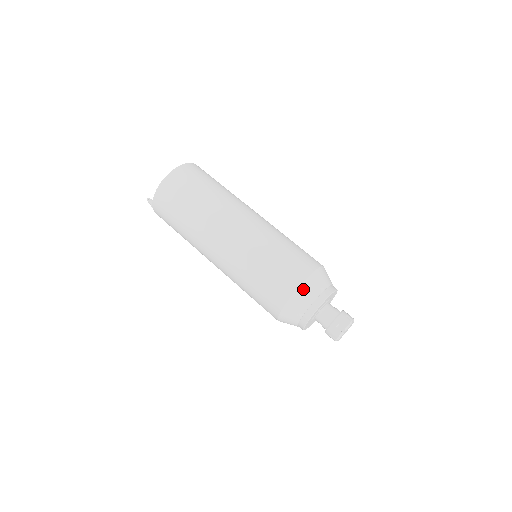
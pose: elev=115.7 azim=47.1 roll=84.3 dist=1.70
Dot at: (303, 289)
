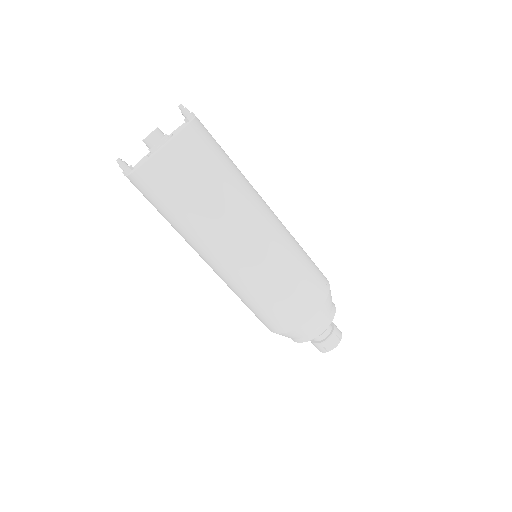
Dot at: (303, 328)
